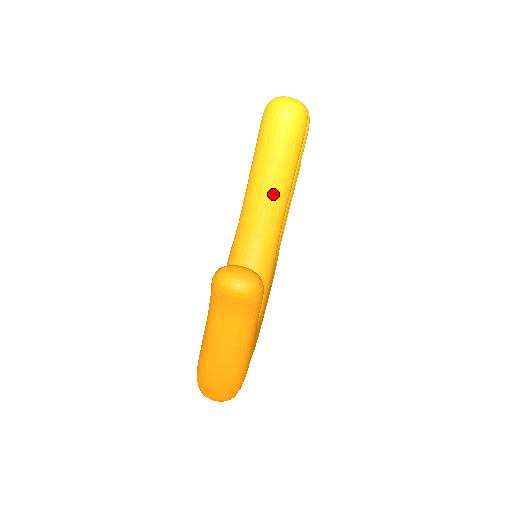
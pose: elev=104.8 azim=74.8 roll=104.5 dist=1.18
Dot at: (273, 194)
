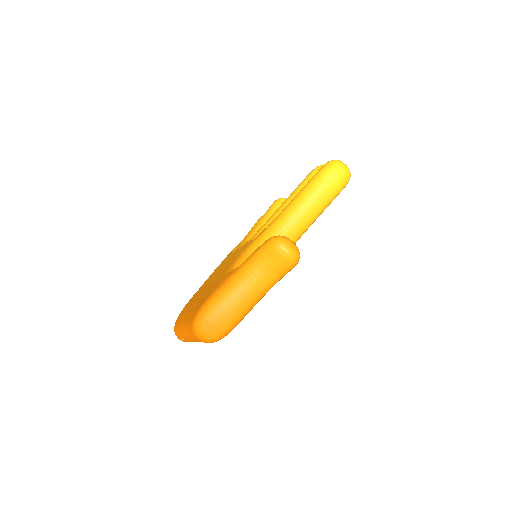
Dot at: (309, 214)
